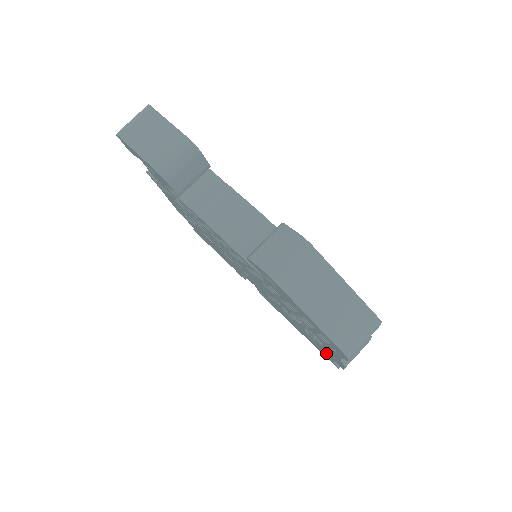
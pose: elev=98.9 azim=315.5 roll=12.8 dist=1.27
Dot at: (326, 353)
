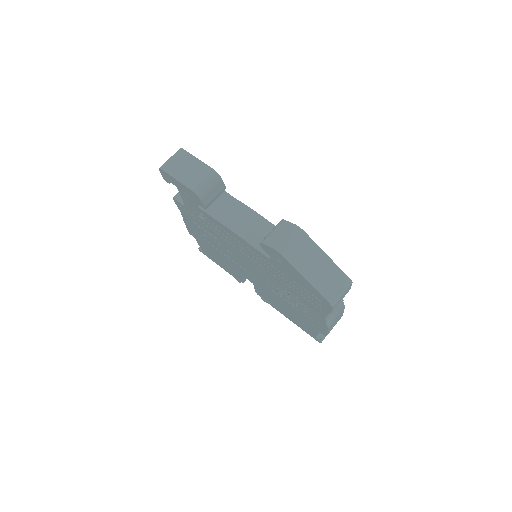
Dot at: (312, 327)
